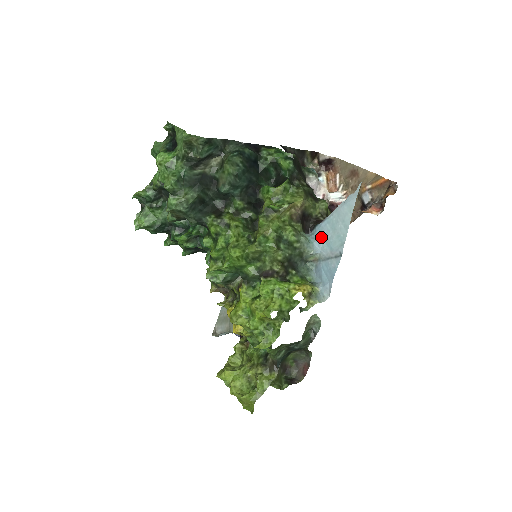
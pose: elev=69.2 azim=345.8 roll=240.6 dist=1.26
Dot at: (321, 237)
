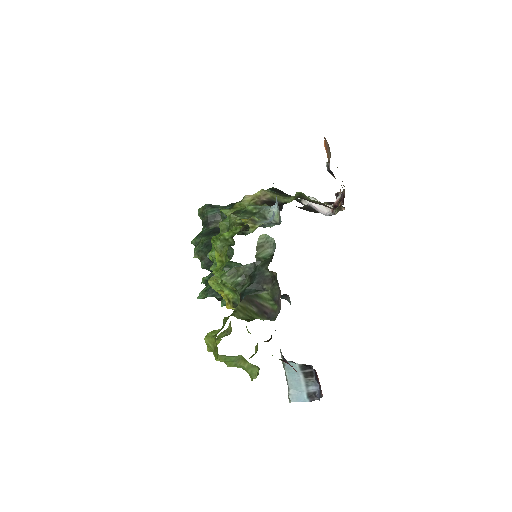
Dot at: occluded
